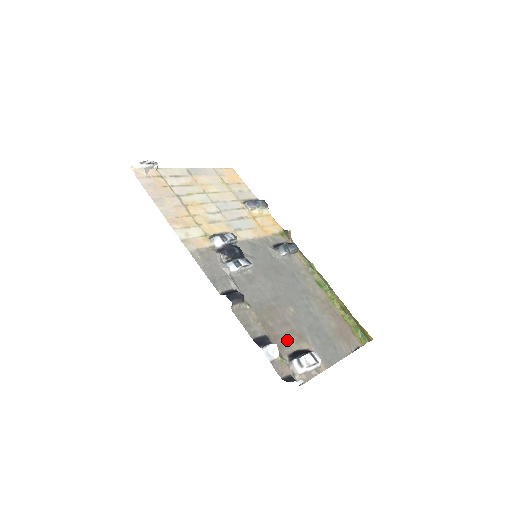
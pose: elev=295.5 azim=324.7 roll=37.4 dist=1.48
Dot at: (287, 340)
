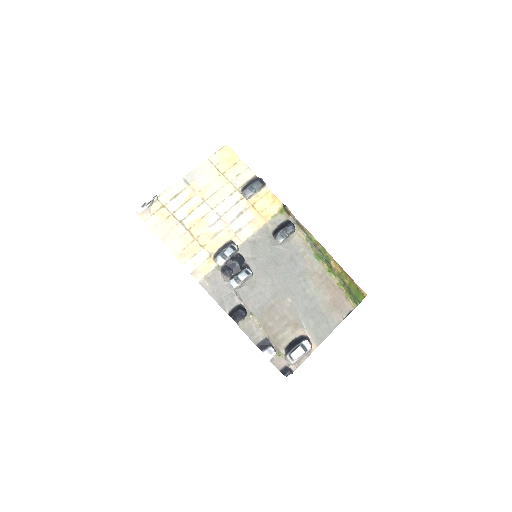
Dot at: (284, 334)
